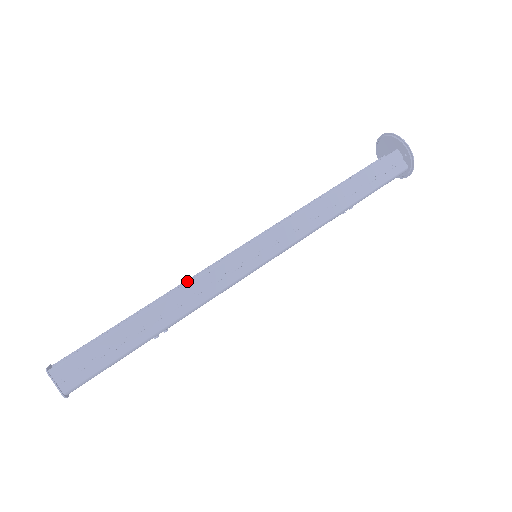
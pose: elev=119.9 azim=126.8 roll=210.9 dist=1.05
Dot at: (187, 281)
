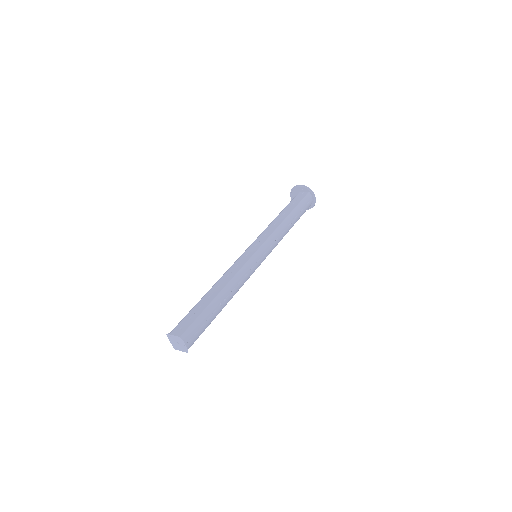
Dot at: occluded
